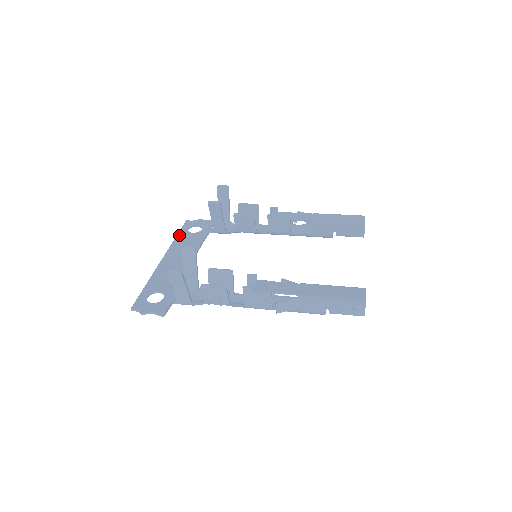
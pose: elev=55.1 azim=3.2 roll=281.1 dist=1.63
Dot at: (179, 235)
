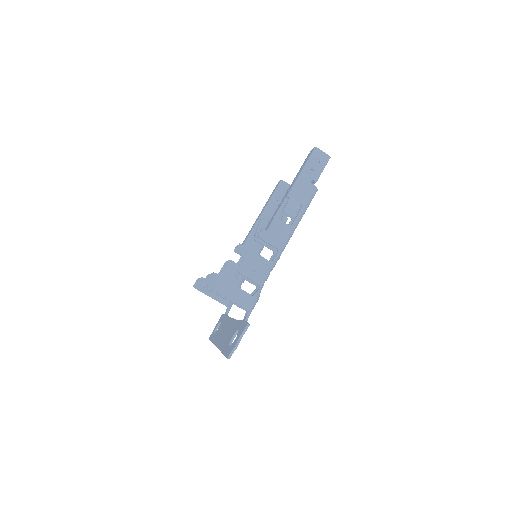
Dot at: (212, 340)
